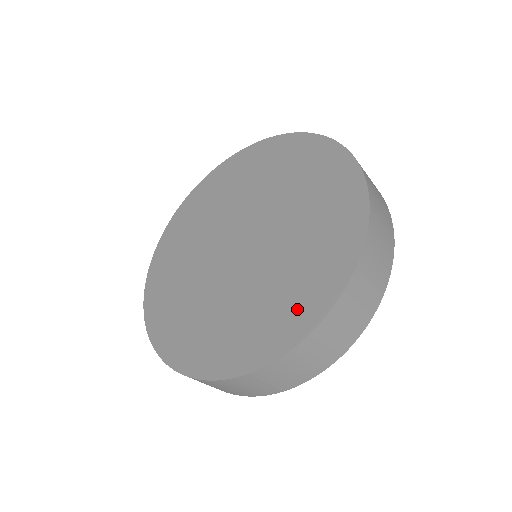
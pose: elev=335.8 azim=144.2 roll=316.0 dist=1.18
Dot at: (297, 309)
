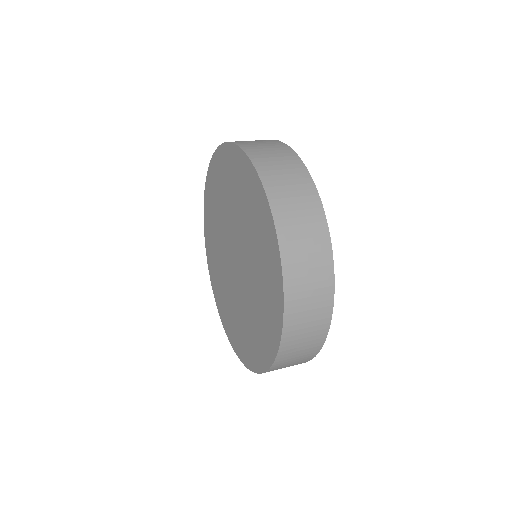
Dot at: (267, 242)
